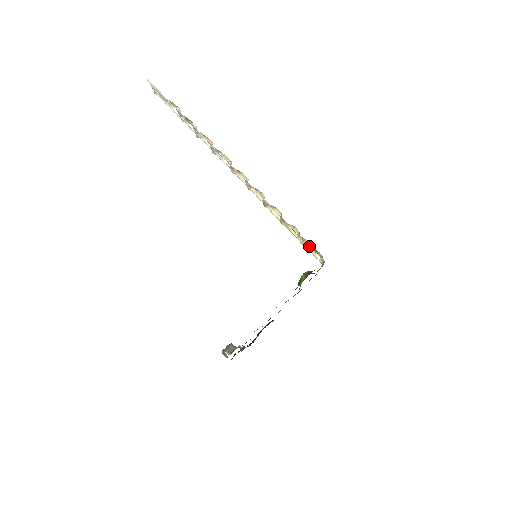
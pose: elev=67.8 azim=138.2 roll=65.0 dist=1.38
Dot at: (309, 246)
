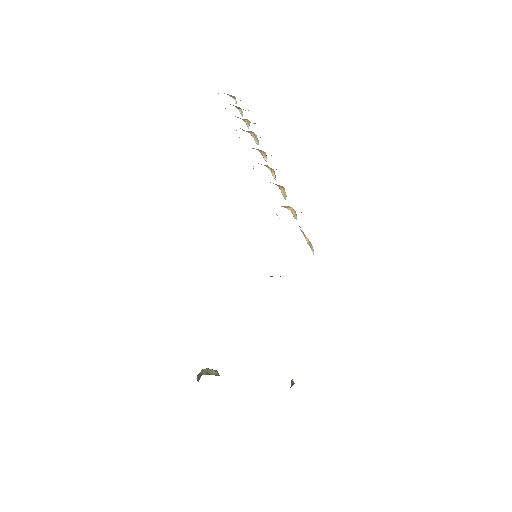
Dot at: occluded
